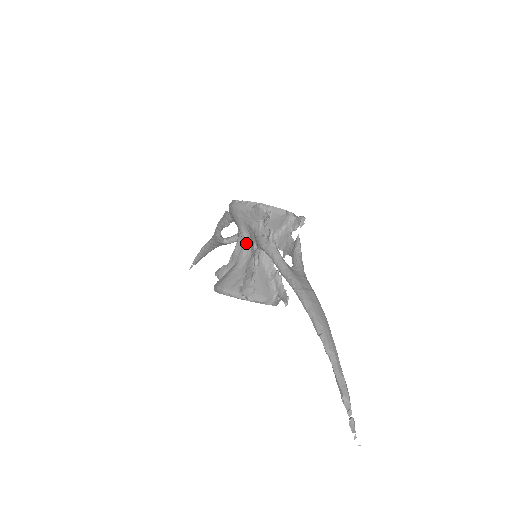
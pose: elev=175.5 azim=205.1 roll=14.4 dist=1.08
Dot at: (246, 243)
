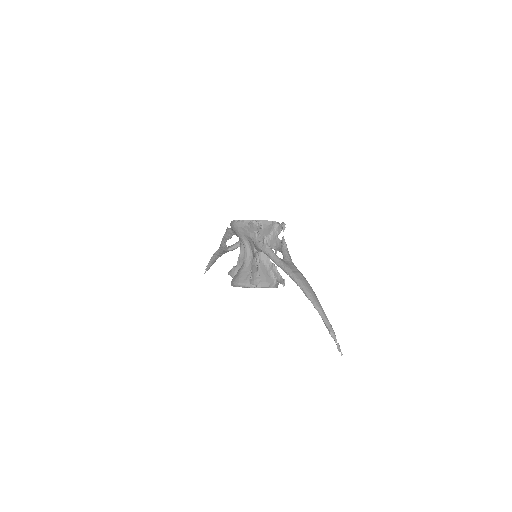
Dot at: (248, 248)
